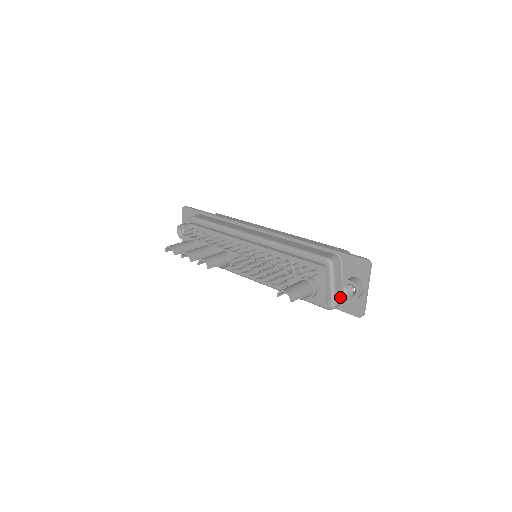
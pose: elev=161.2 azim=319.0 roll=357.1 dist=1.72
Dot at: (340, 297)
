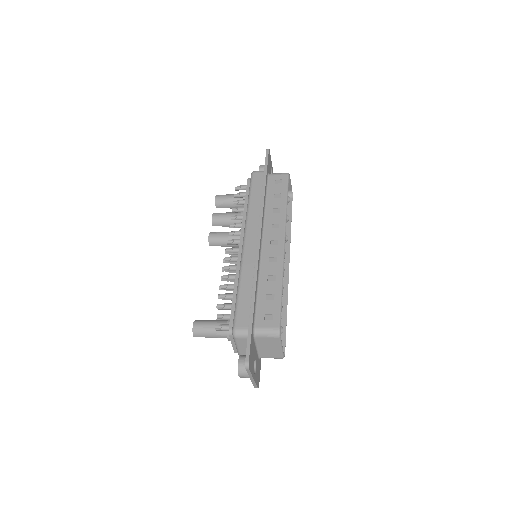
Dot at: occluded
